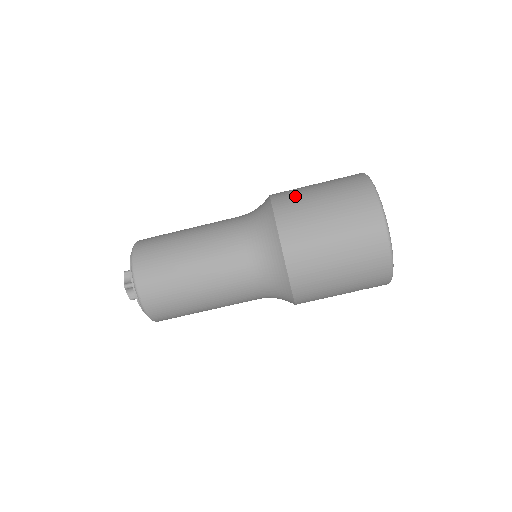
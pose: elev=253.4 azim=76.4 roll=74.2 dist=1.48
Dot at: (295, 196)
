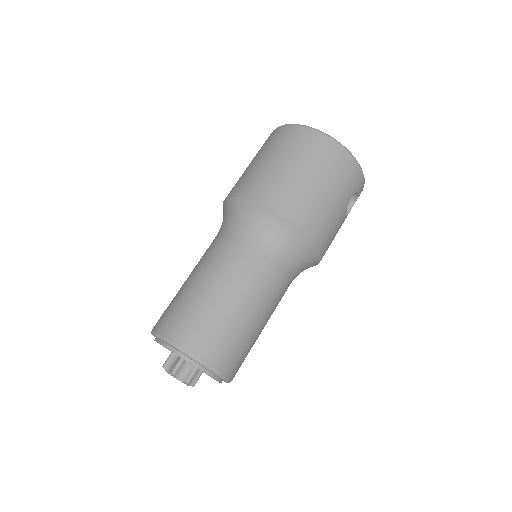
Dot at: (238, 181)
